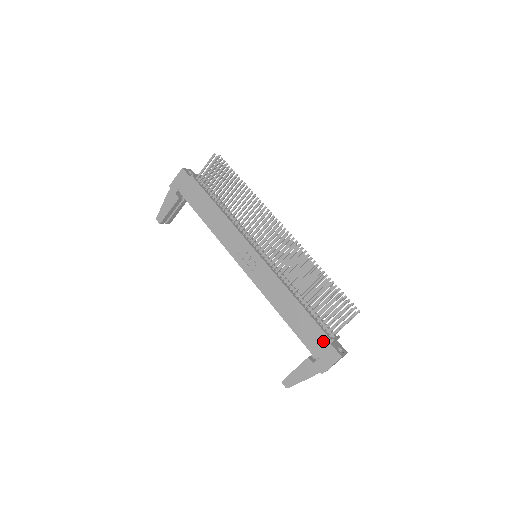
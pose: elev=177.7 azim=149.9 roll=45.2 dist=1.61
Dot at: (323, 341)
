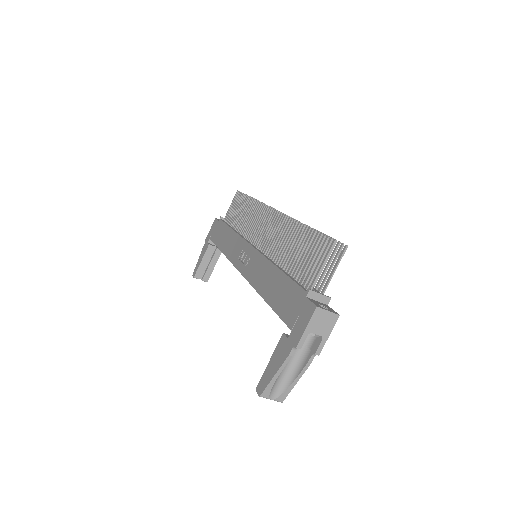
Dot at: (298, 299)
